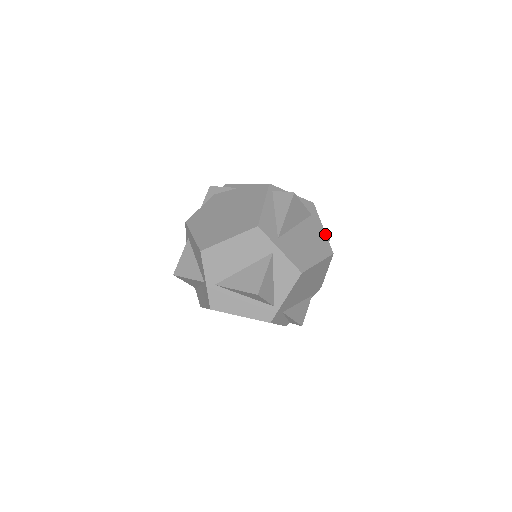
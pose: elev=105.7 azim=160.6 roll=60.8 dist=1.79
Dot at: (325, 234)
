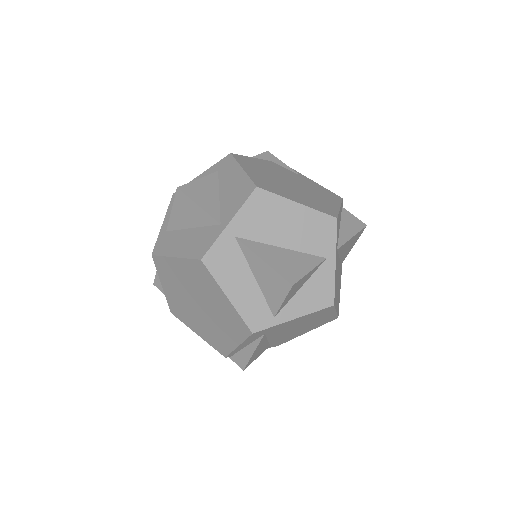
Dot at: occluded
